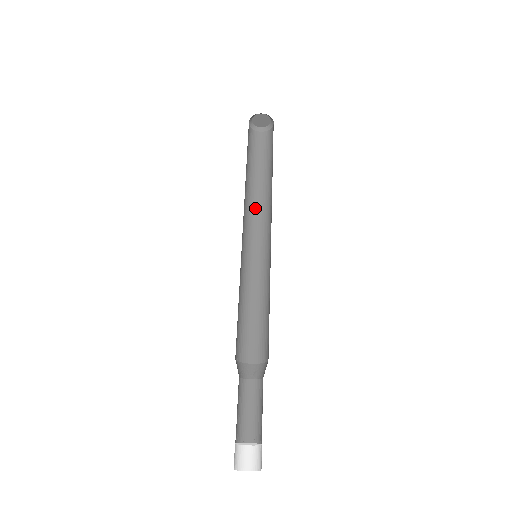
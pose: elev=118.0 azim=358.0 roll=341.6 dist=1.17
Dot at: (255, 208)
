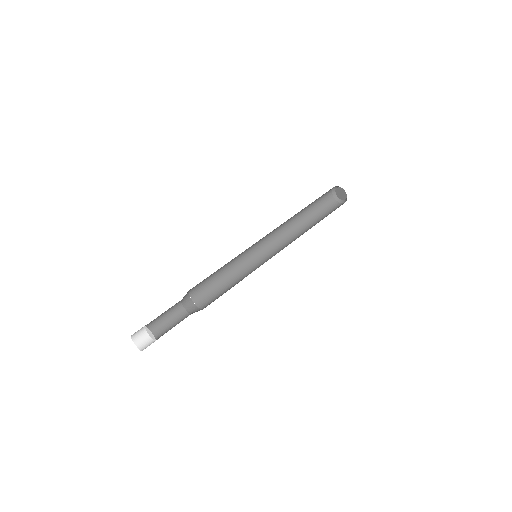
Dot at: (290, 239)
